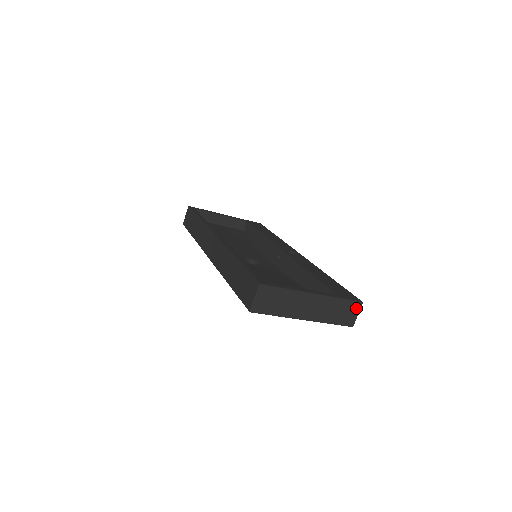
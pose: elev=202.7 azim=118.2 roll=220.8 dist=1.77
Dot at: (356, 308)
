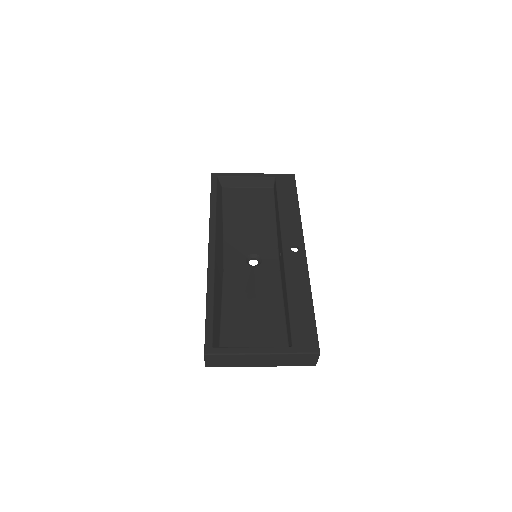
Dot at: (314, 357)
